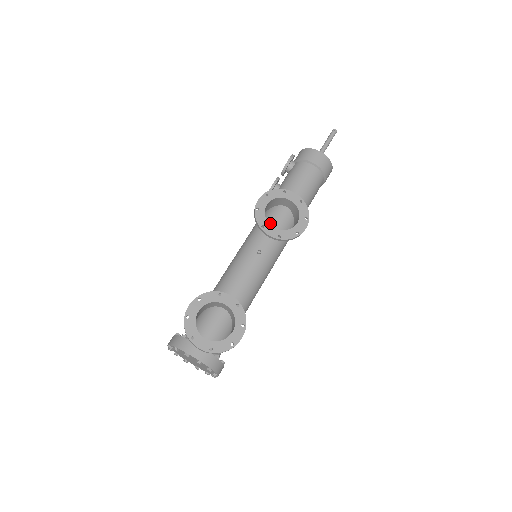
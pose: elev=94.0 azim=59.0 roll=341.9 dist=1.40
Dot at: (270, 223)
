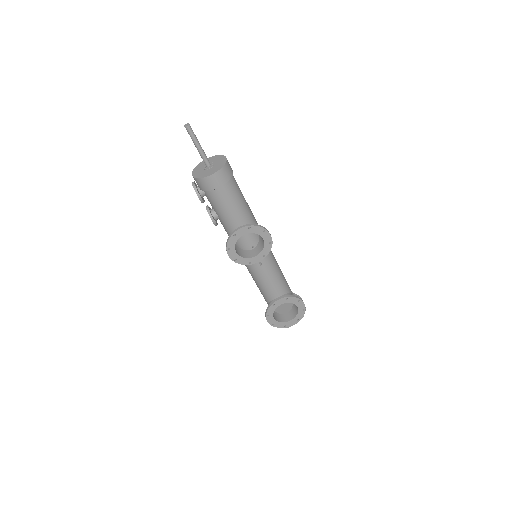
Dot at: occluded
